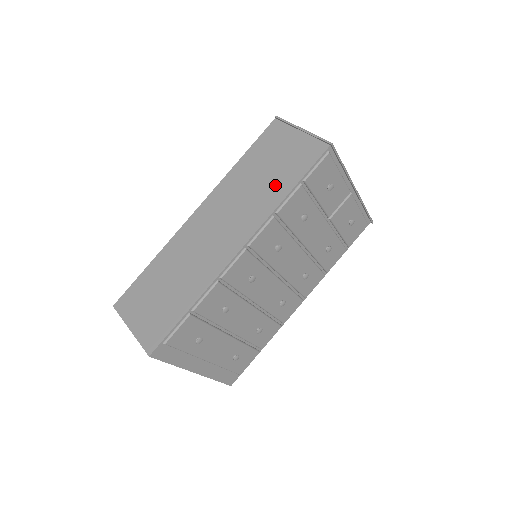
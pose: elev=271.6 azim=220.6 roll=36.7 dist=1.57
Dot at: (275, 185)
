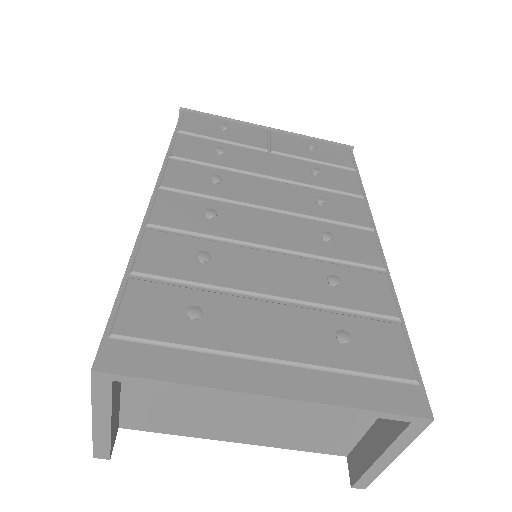
Dot at: occluded
